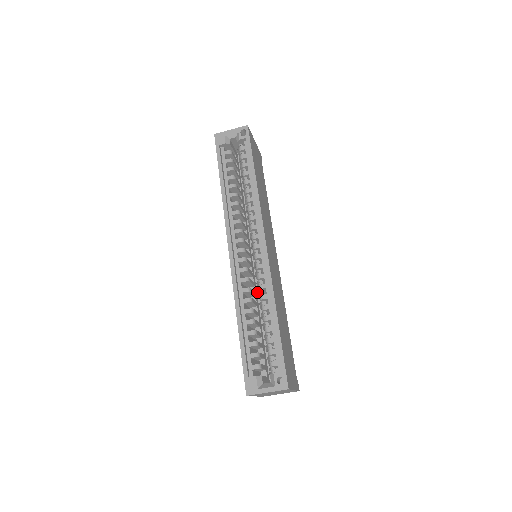
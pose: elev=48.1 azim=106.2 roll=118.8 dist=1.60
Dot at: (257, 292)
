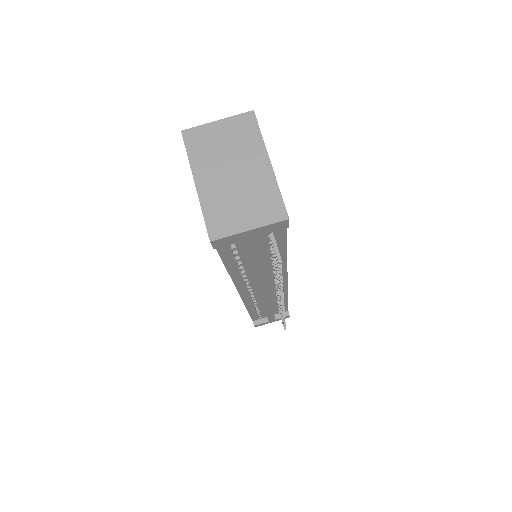
Dot at: occluded
